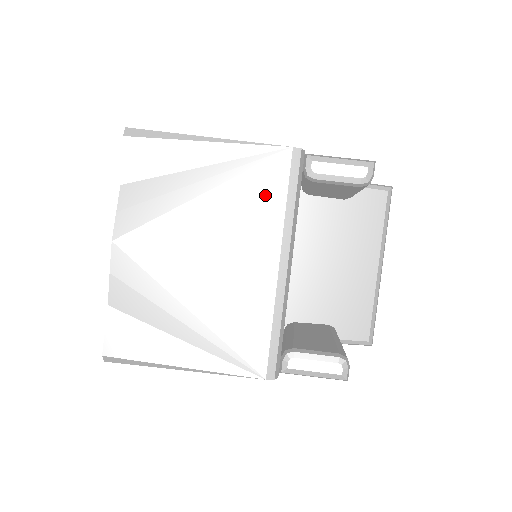
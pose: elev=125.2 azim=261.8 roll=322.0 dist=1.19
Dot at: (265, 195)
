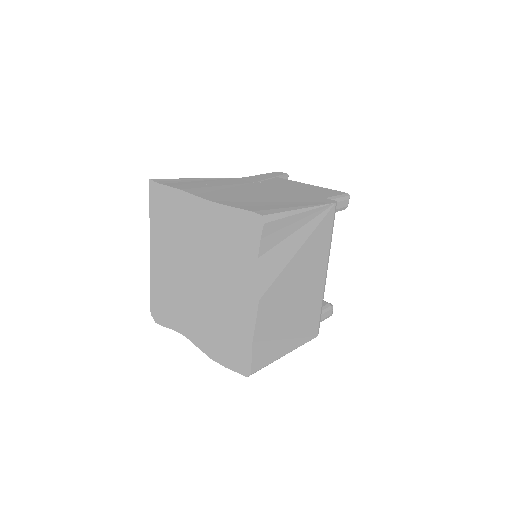
Dot at: (324, 236)
